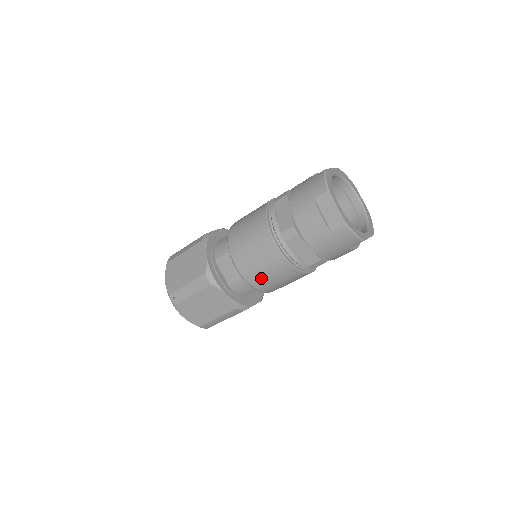
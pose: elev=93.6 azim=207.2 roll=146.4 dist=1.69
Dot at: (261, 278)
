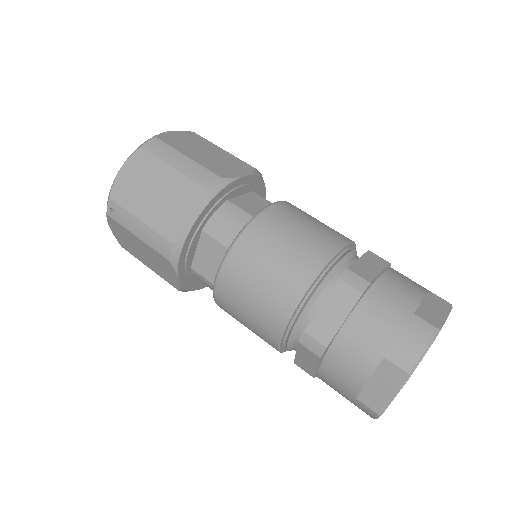
Dot at: (233, 314)
